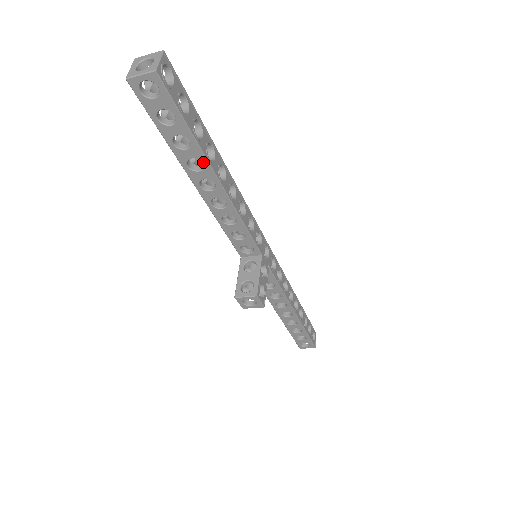
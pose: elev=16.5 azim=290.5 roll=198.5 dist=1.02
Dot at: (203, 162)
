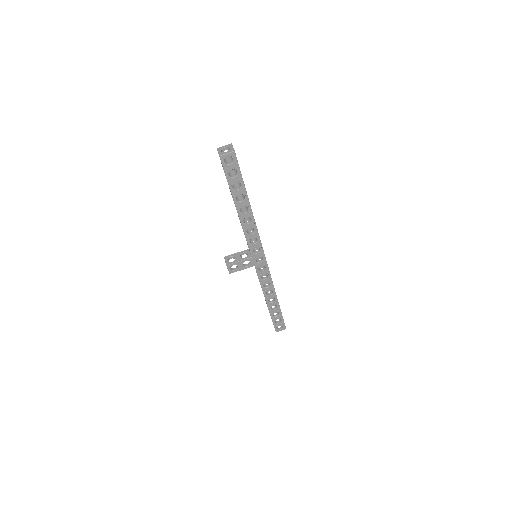
Dot at: (233, 198)
